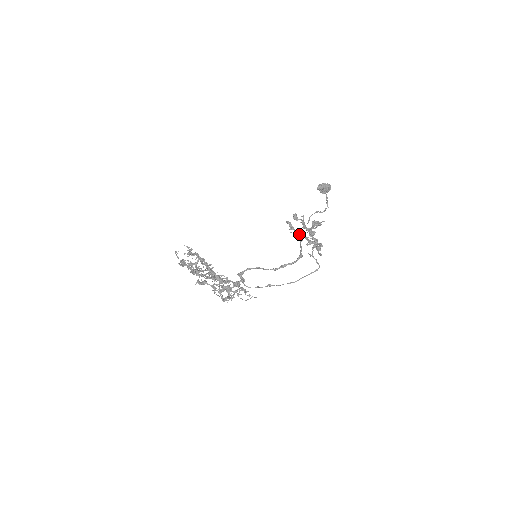
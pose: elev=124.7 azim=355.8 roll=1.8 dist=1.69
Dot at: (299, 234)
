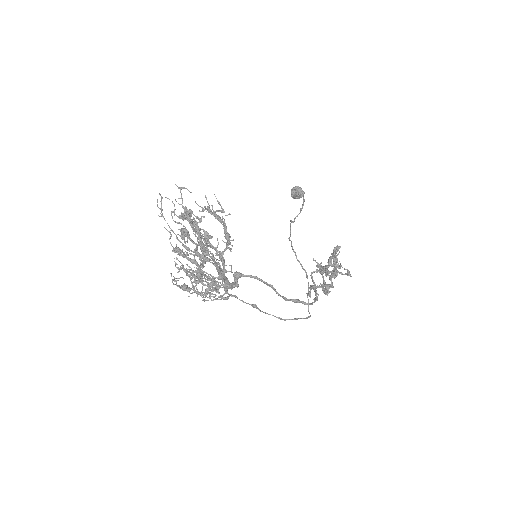
Dot at: occluded
